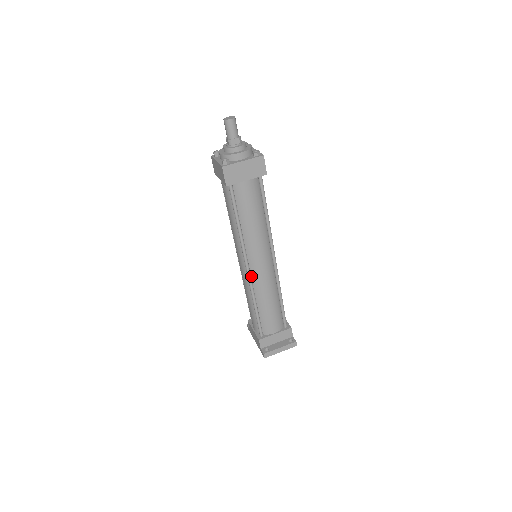
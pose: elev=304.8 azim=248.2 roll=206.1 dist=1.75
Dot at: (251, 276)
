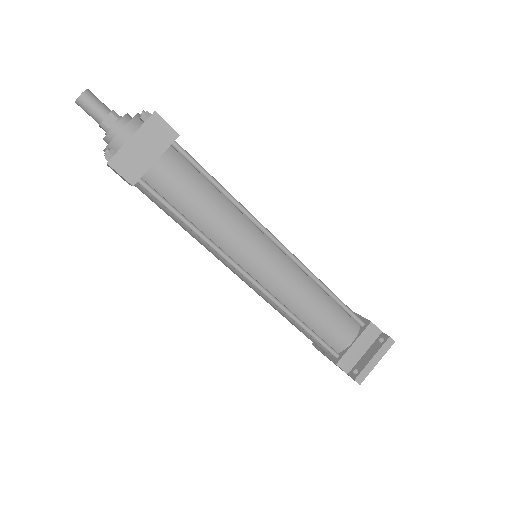
Dot at: (263, 286)
